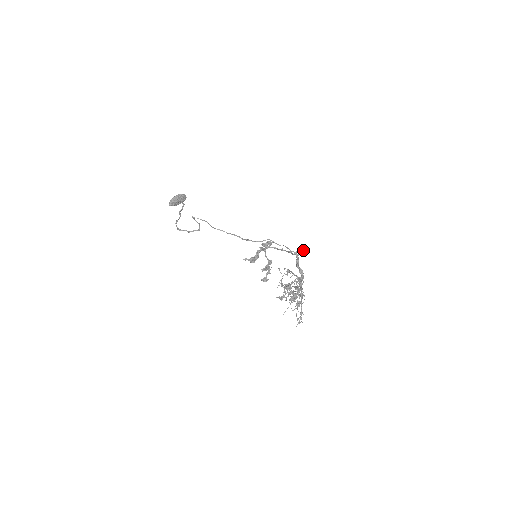
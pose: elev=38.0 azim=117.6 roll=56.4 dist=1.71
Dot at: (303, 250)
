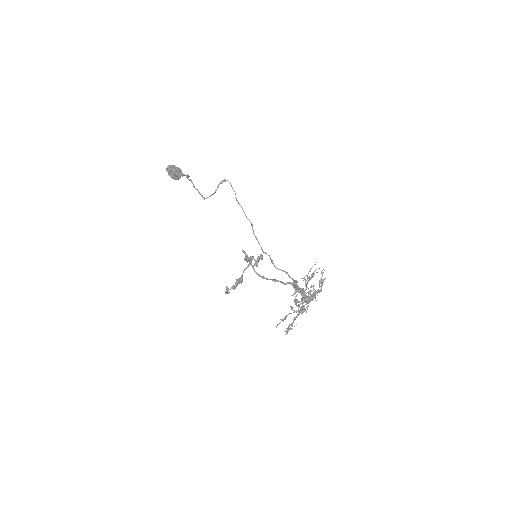
Dot at: occluded
